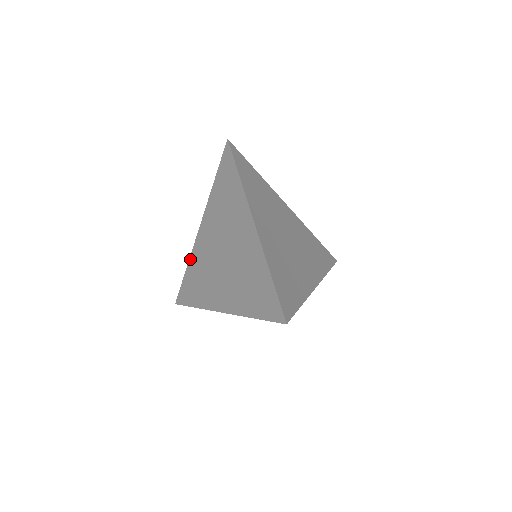
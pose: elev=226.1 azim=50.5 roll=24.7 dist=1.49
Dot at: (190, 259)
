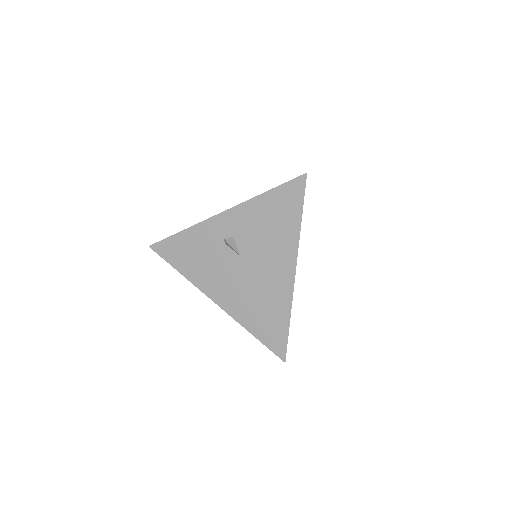
Dot at: occluded
